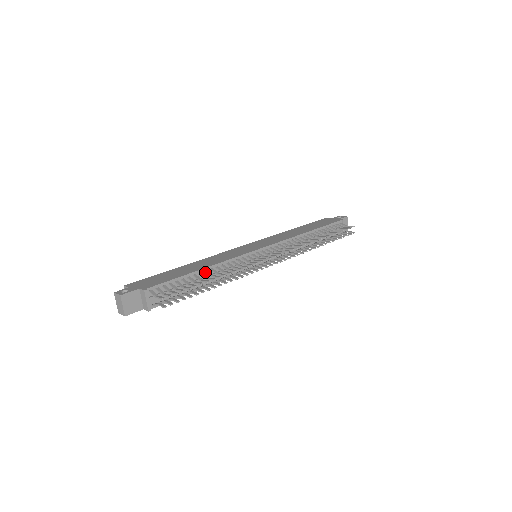
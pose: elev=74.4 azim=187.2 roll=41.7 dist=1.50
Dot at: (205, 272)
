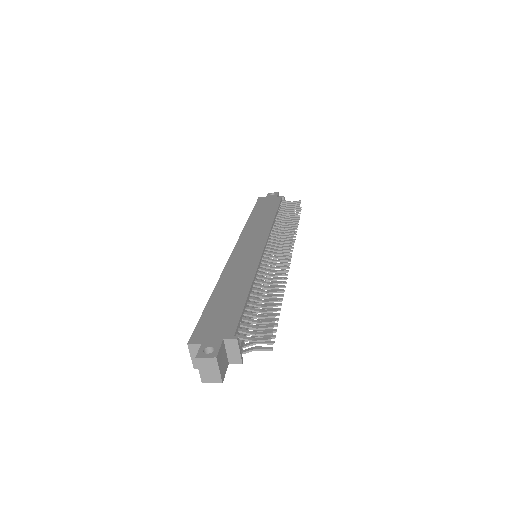
Dot at: (253, 291)
